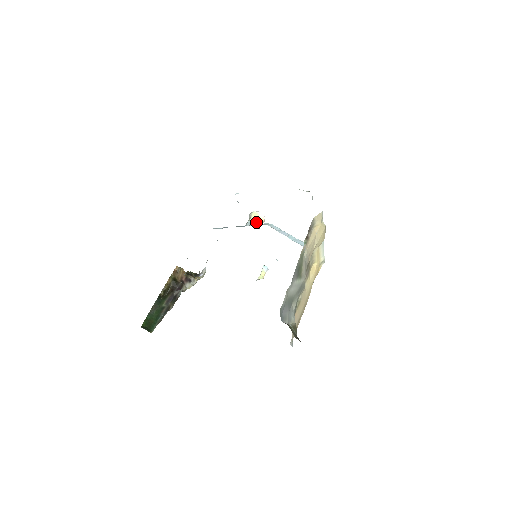
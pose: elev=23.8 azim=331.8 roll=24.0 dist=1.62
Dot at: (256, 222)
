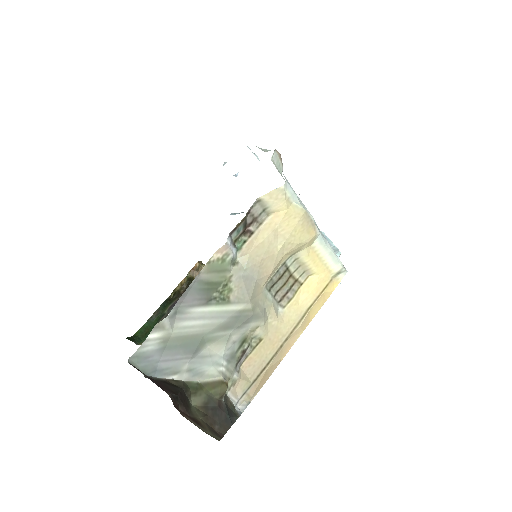
Dot at: occluded
